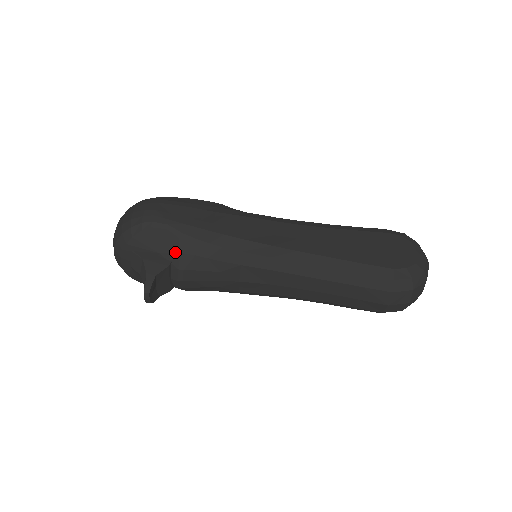
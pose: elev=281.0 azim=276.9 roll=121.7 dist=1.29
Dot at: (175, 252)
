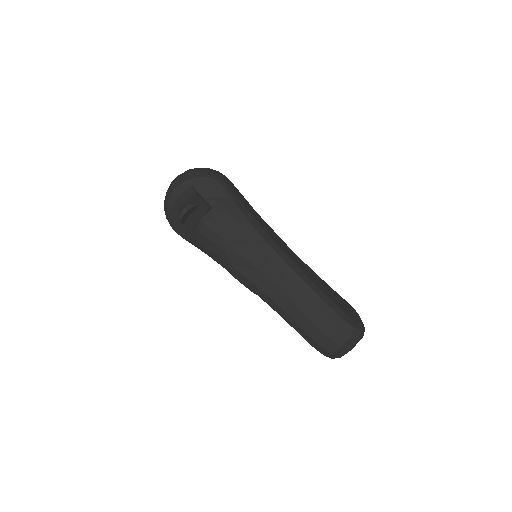
Dot at: (219, 204)
